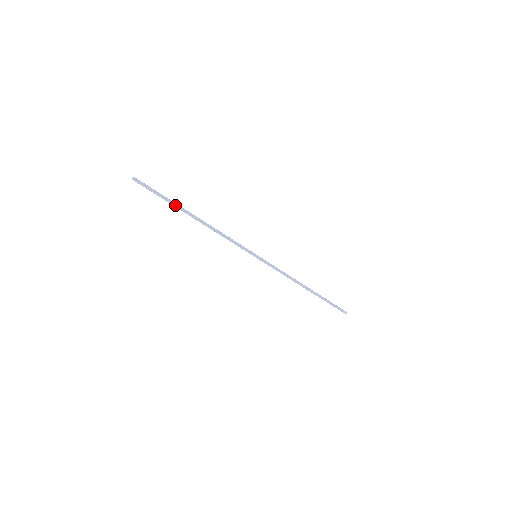
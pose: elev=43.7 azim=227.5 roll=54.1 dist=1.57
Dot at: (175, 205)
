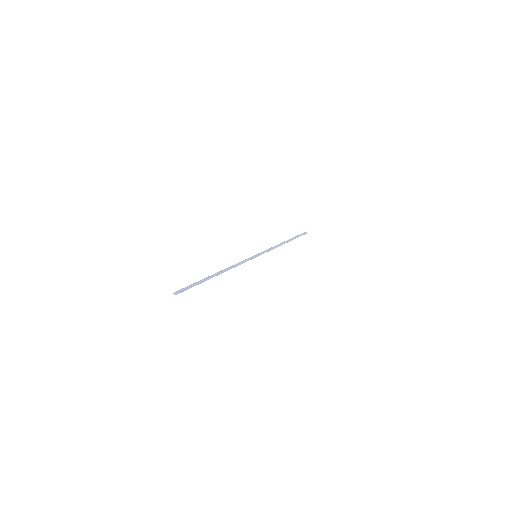
Dot at: occluded
